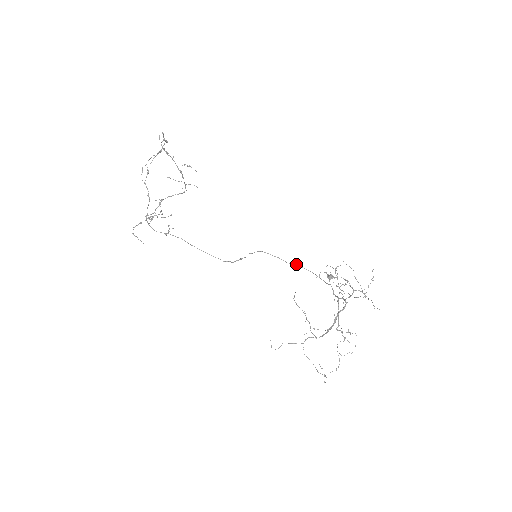
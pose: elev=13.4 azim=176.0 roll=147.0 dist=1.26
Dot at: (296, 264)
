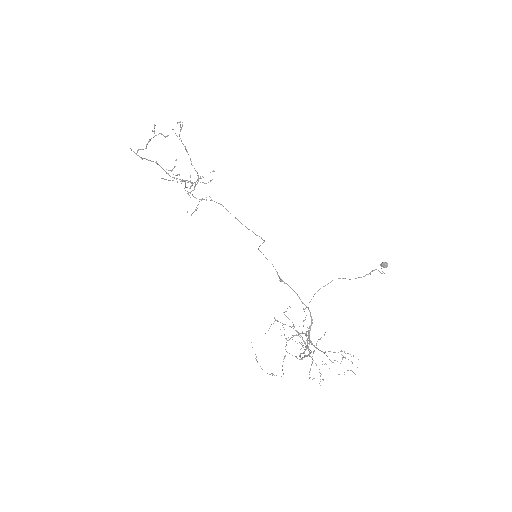
Dot at: (282, 281)
